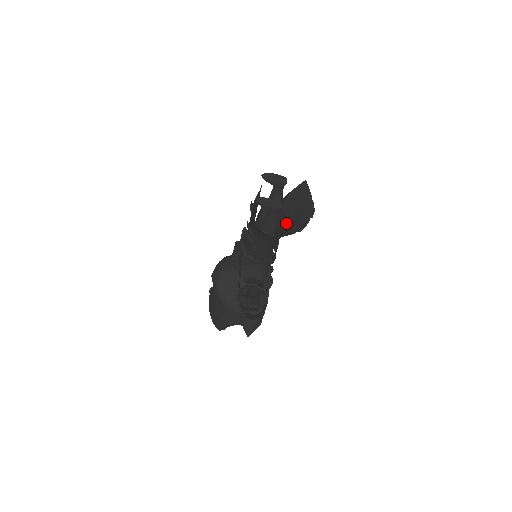
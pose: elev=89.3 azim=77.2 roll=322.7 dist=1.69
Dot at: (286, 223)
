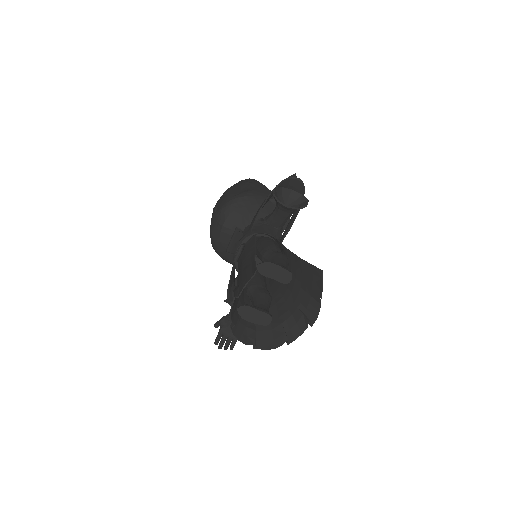
Dot at: (287, 285)
